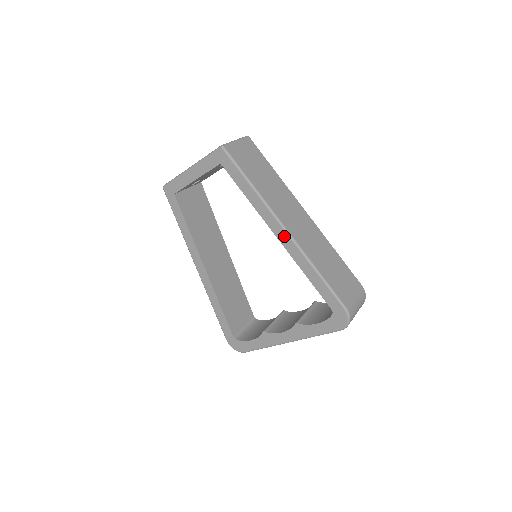
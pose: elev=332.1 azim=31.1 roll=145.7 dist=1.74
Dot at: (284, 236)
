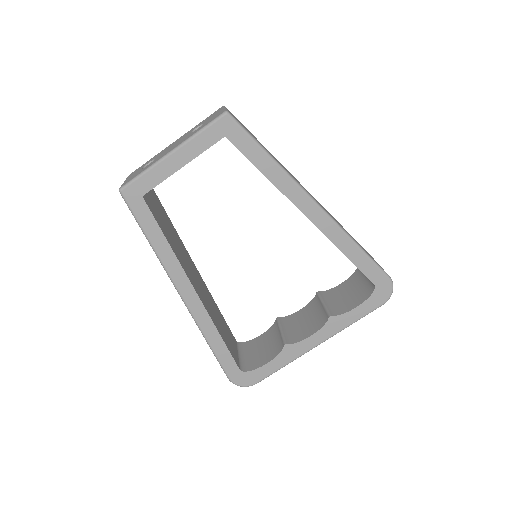
Dot at: (317, 213)
